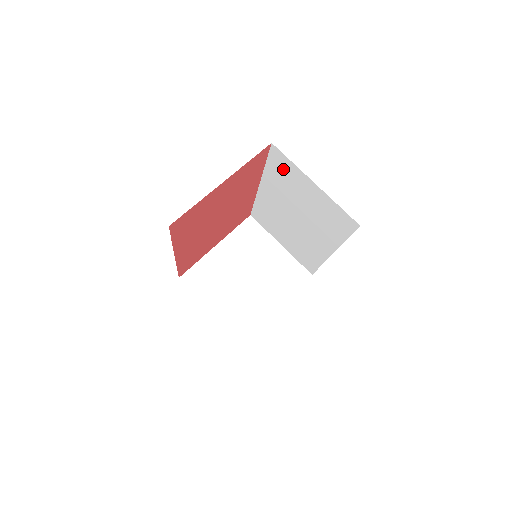
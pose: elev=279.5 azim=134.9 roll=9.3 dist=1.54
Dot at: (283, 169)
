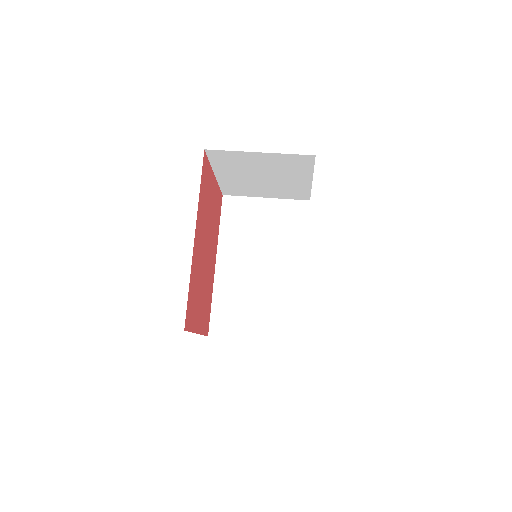
Dot at: (237, 213)
